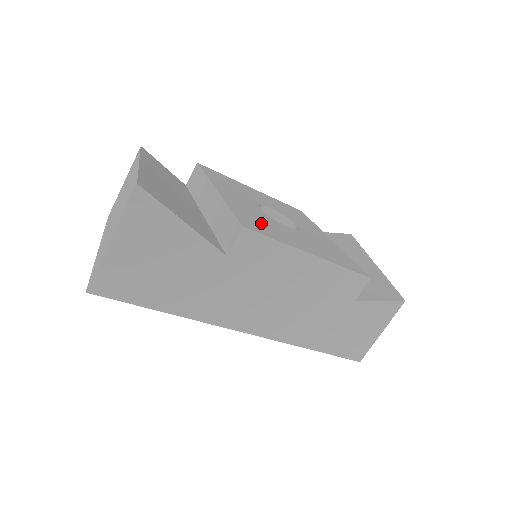
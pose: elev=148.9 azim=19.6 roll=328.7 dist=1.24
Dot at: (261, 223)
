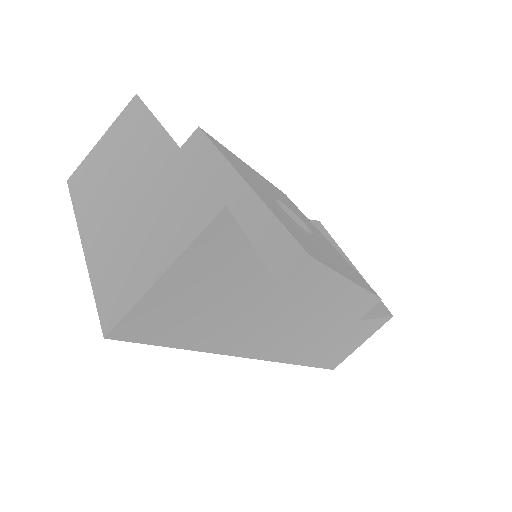
Dot at: (304, 239)
